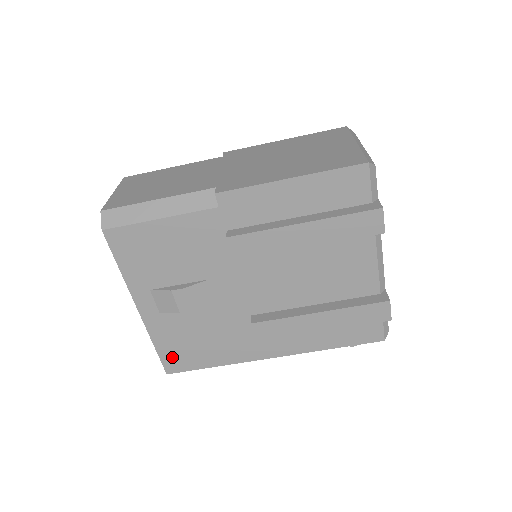
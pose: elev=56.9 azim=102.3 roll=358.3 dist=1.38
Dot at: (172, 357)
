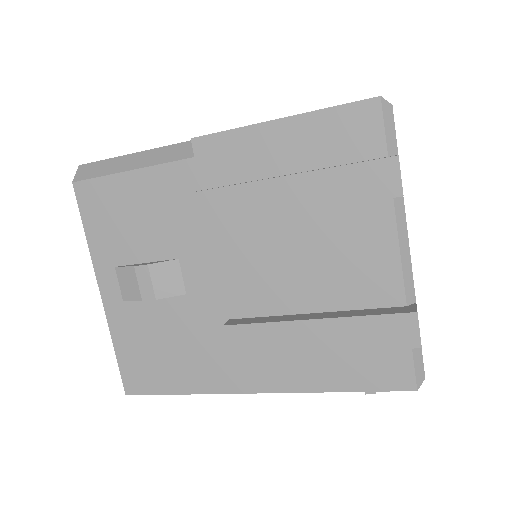
Dot at: (133, 370)
